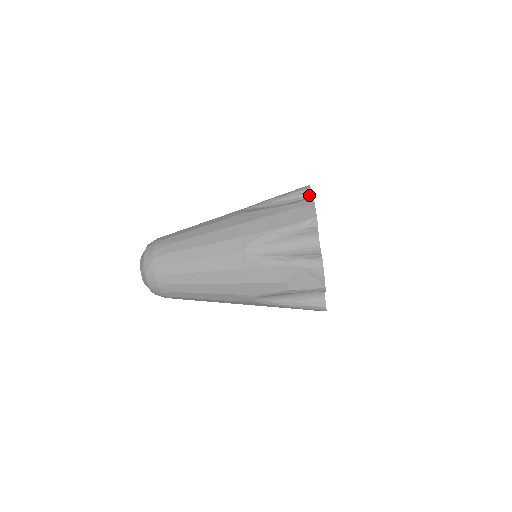
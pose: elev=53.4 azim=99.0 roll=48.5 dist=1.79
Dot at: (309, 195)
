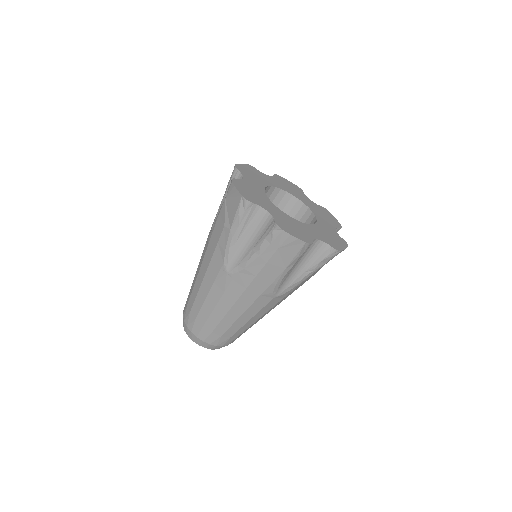
Dot at: occluded
